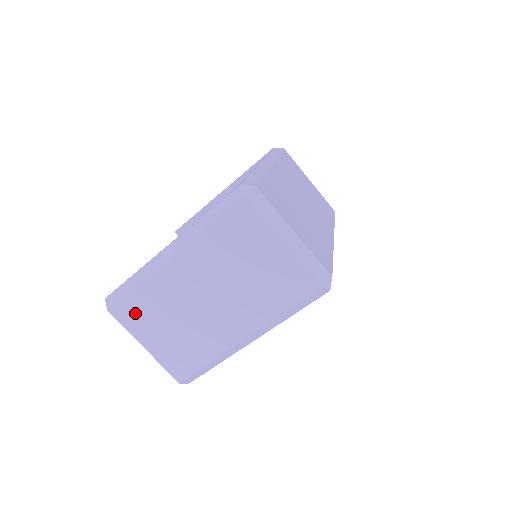
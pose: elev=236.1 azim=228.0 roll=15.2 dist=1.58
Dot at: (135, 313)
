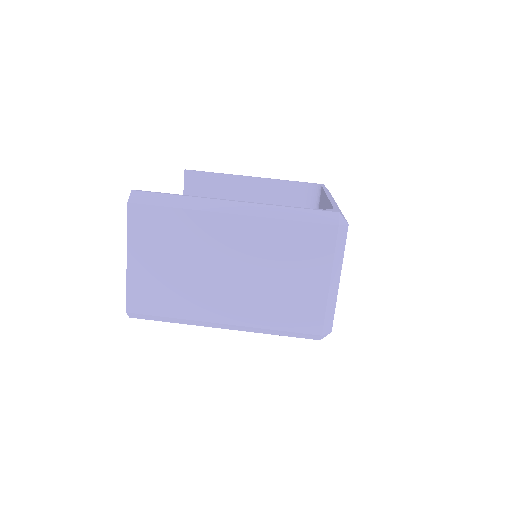
Dot at: (151, 227)
